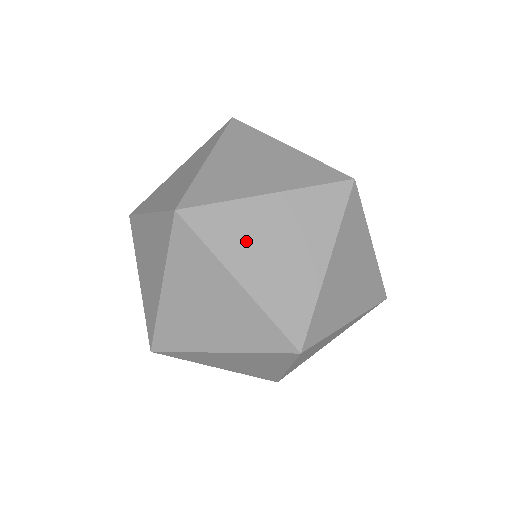
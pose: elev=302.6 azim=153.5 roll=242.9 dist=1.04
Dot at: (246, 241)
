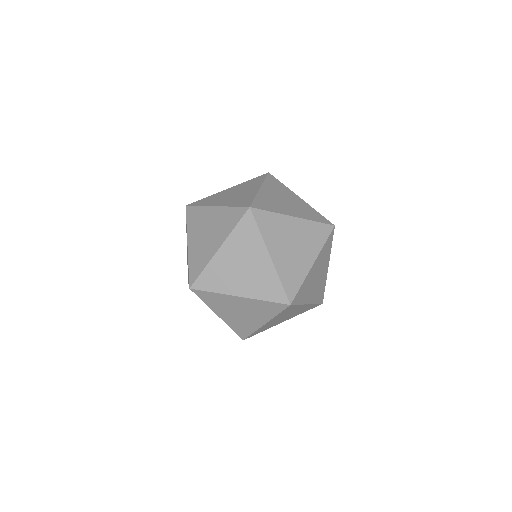
Dot at: (227, 277)
